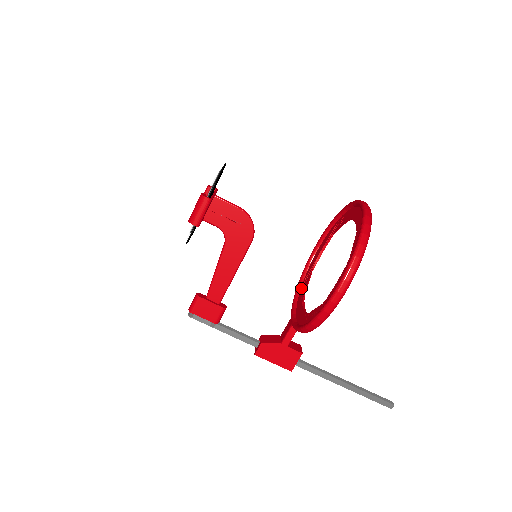
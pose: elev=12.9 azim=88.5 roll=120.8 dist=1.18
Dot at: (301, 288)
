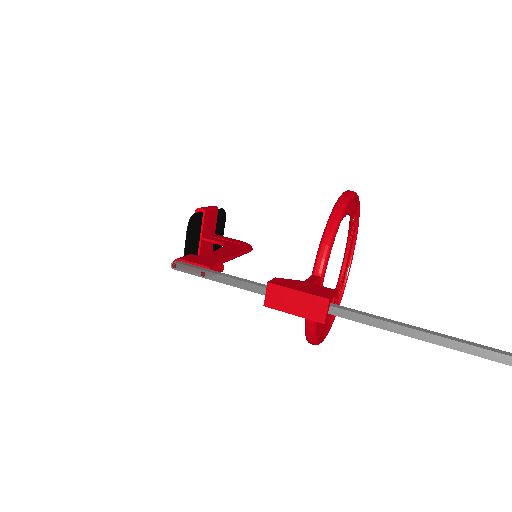
Dot at: occluded
